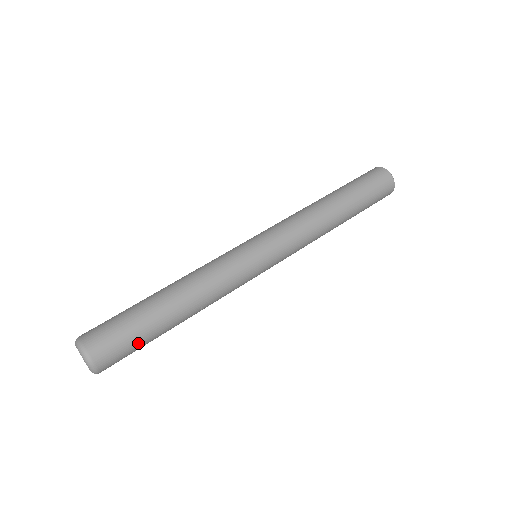
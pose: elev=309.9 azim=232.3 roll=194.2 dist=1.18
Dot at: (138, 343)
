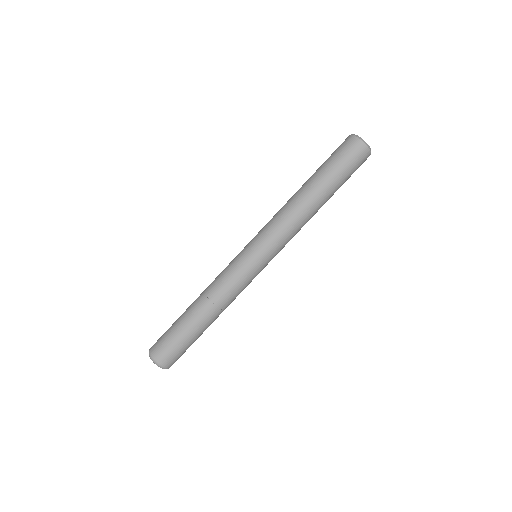
Dot at: occluded
